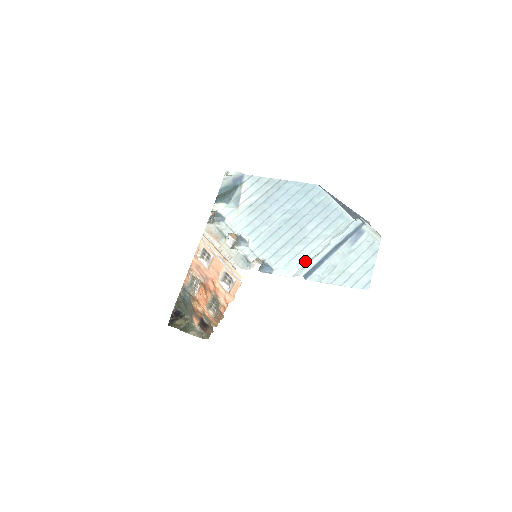
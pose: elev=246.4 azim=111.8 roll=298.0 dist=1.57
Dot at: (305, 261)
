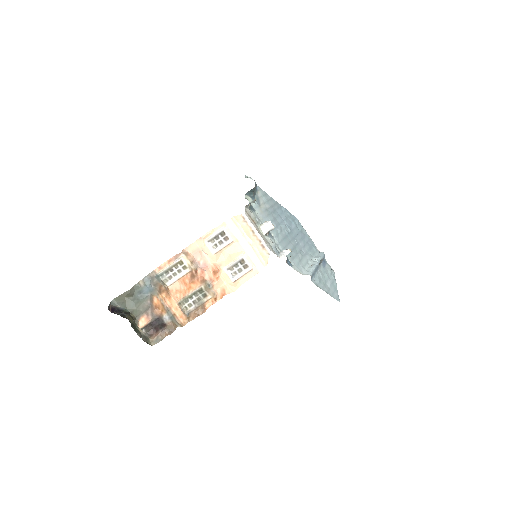
Dot at: (306, 267)
